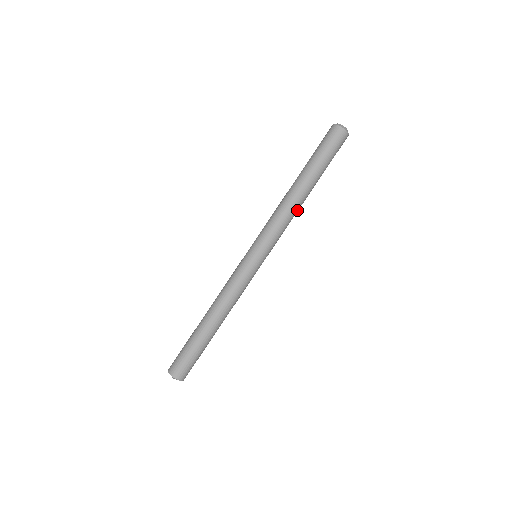
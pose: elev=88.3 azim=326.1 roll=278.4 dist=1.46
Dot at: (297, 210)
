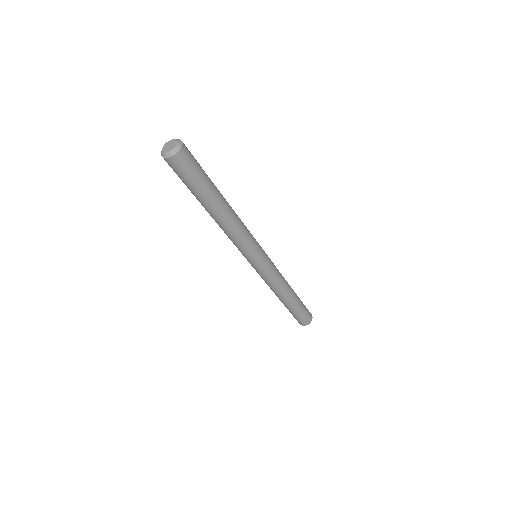
Dot at: (236, 219)
